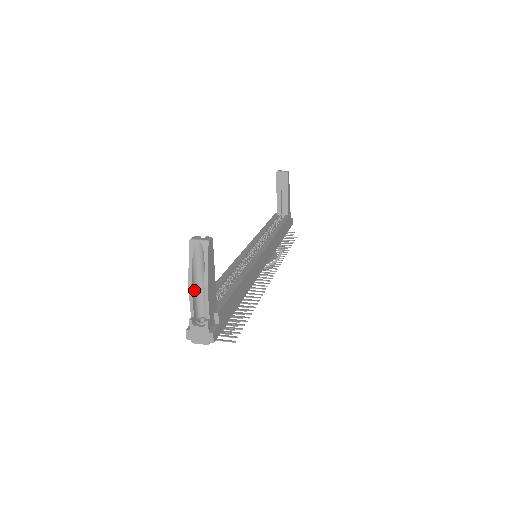
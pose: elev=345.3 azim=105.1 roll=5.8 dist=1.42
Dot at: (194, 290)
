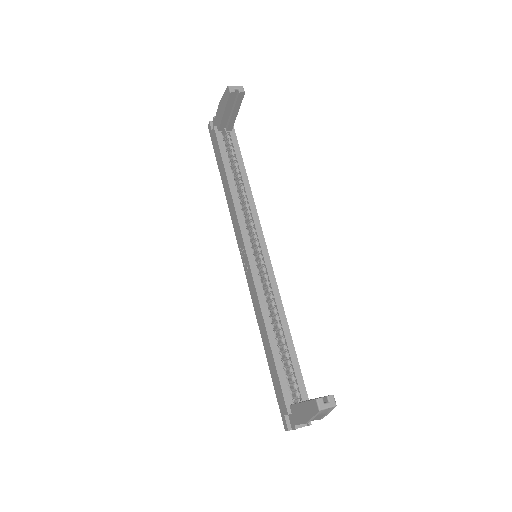
Dot at: occluded
